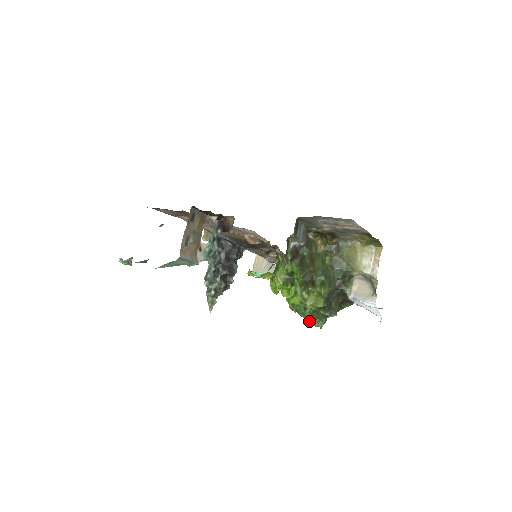
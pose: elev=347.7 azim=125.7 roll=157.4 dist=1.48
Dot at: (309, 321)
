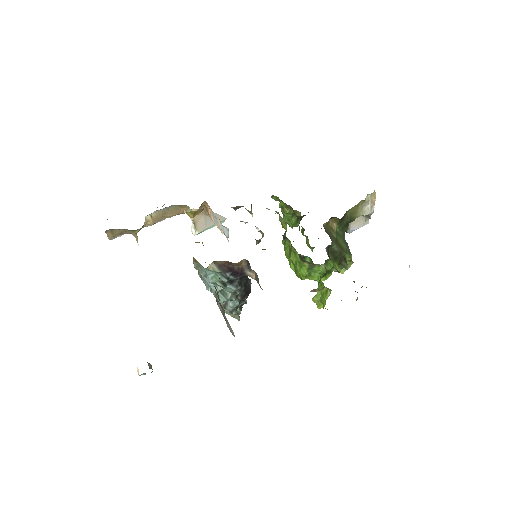
Dot at: occluded
